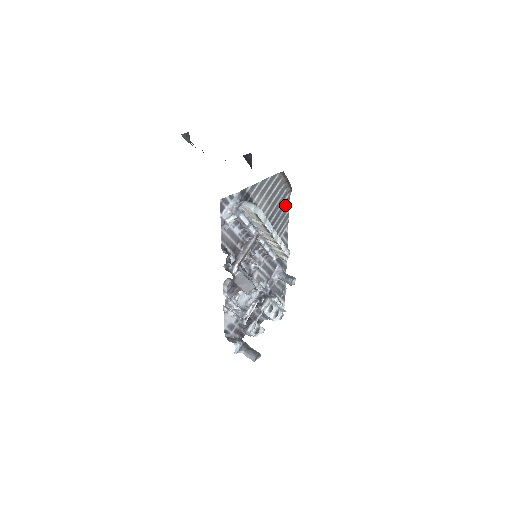
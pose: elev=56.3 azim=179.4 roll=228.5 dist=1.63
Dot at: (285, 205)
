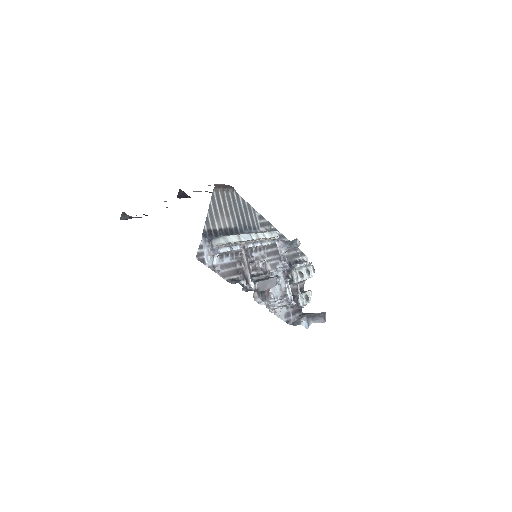
Dot at: (239, 202)
